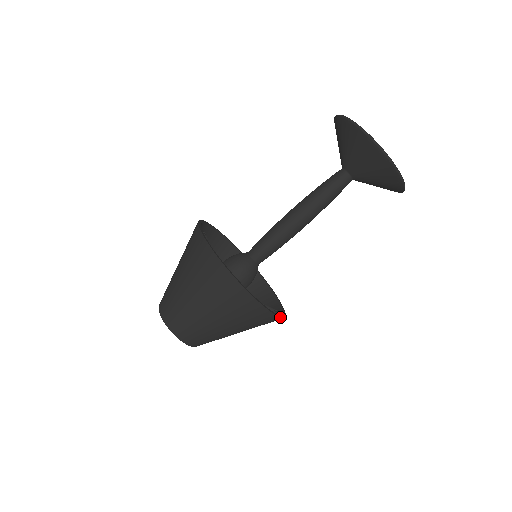
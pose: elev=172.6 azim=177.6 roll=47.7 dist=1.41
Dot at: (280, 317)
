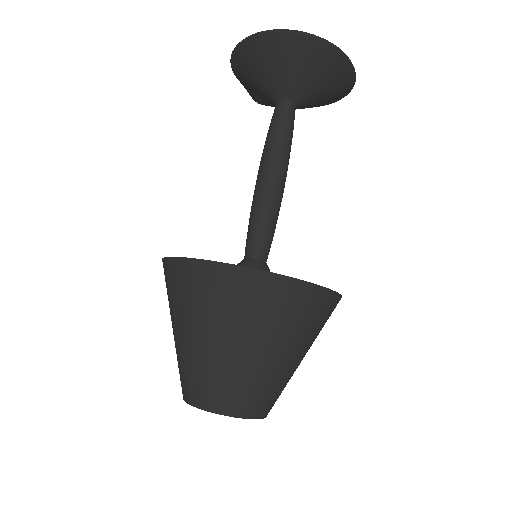
Dot at: occluded
